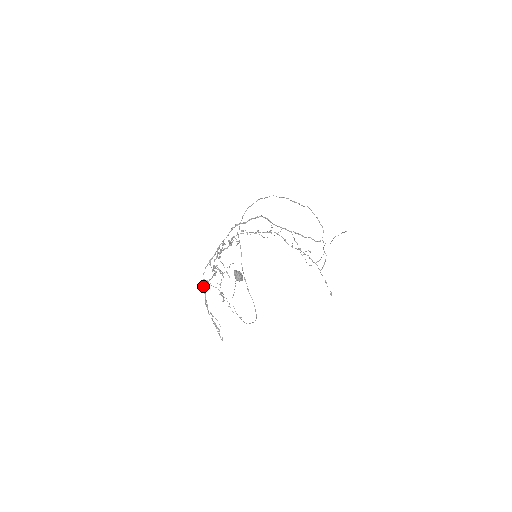
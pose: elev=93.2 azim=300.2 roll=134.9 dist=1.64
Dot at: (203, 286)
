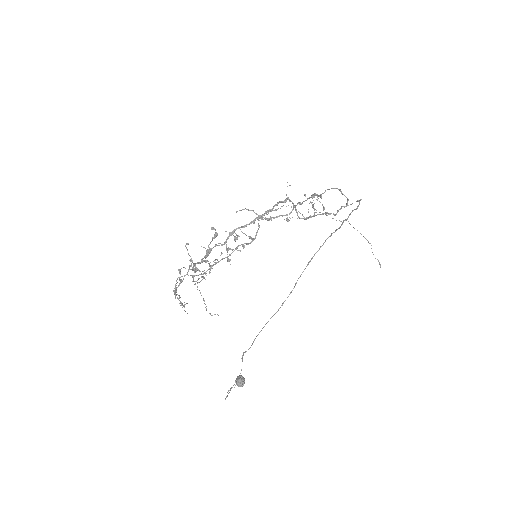
Dot at: (175, 286)
